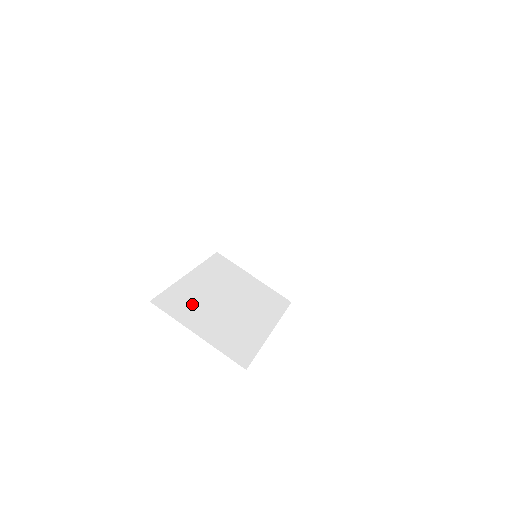
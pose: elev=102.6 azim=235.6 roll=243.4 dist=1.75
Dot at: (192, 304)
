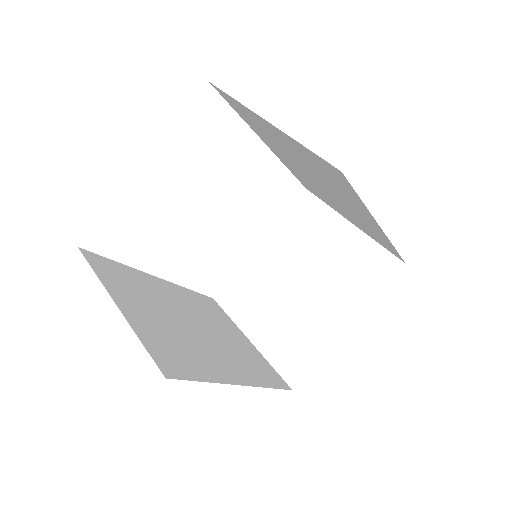
Dot at: (138, 289)
